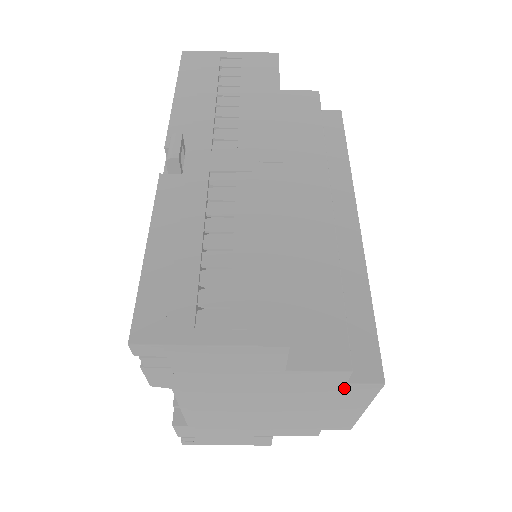
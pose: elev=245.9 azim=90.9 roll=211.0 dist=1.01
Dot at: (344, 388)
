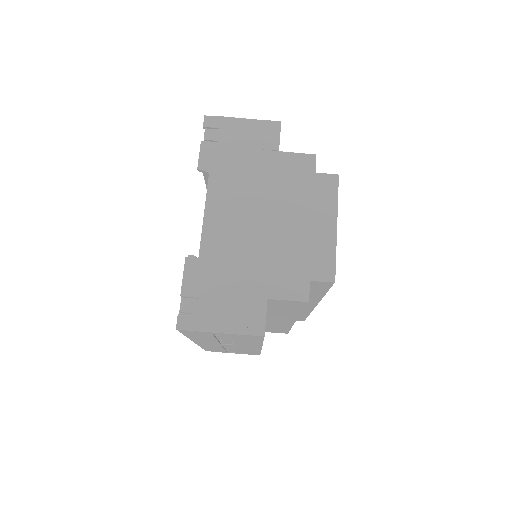
Dot at: (315, 180)
